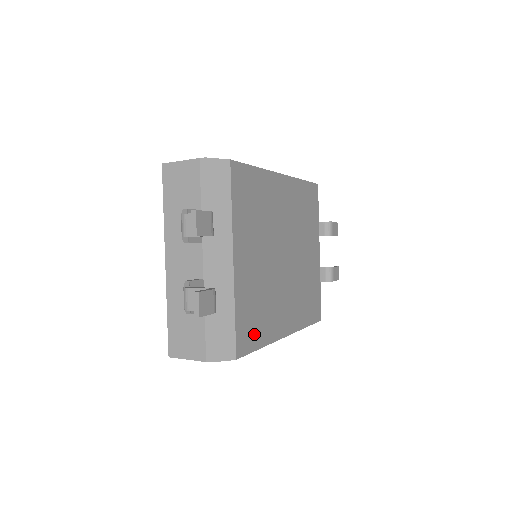
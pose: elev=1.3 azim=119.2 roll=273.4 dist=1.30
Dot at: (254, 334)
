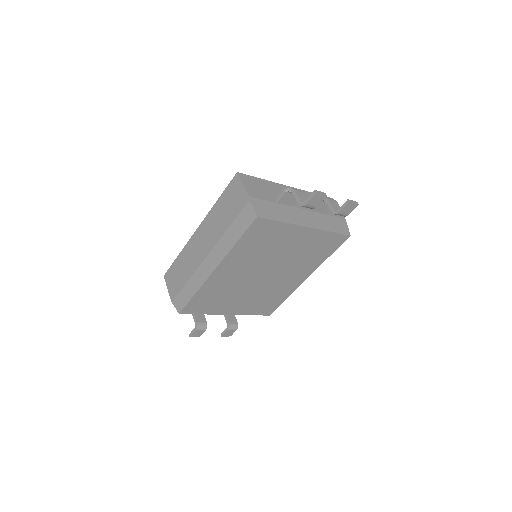
Dot at: (273, 304)
